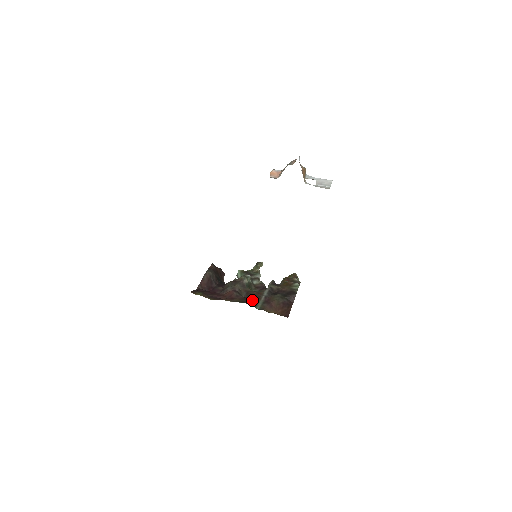
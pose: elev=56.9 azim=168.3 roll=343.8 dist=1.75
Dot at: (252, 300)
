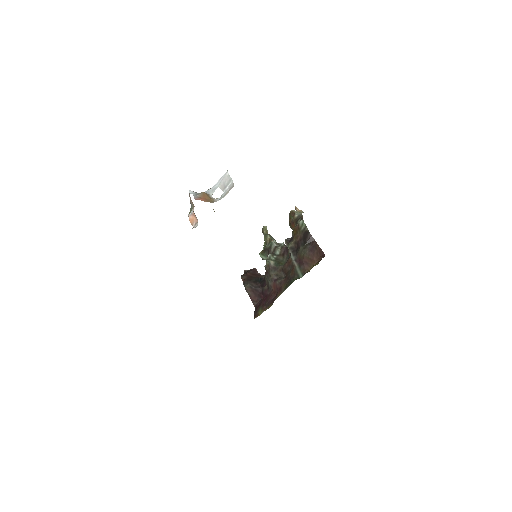
Dot at: (291, 274)
